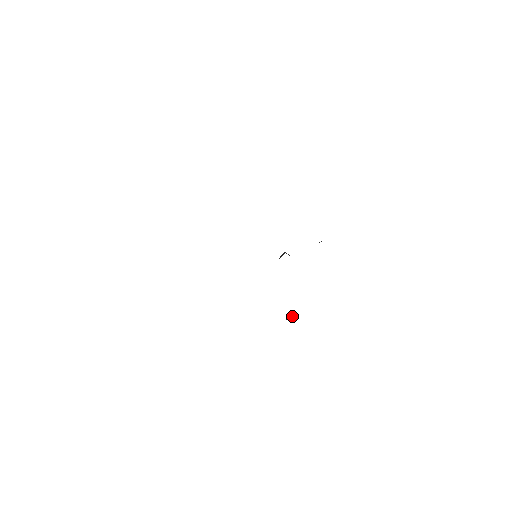
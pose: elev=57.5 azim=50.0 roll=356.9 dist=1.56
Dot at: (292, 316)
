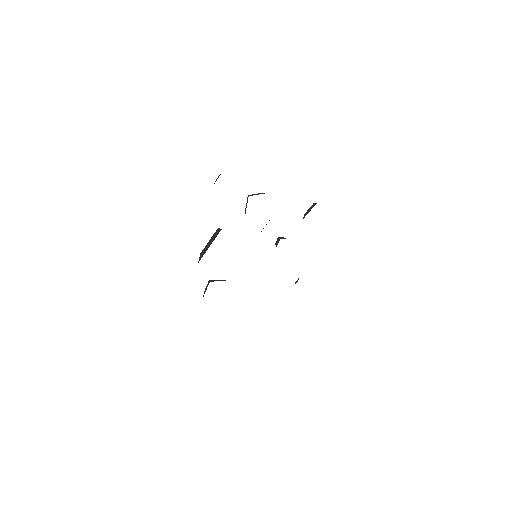
Dot at: occluded
